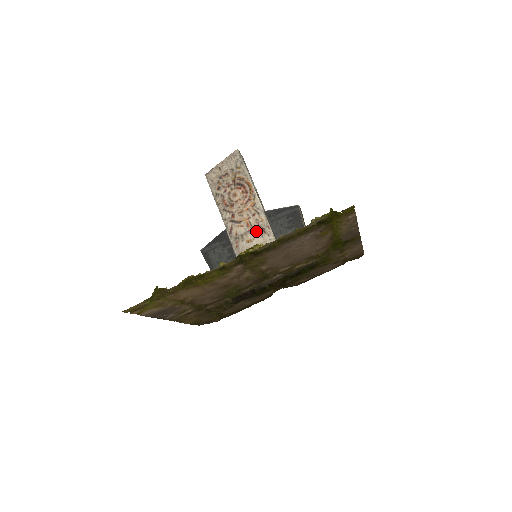
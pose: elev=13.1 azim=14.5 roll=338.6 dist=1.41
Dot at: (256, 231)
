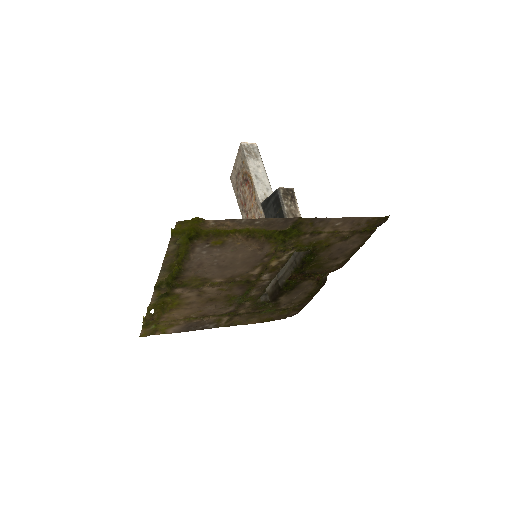
Dot at: occluded
